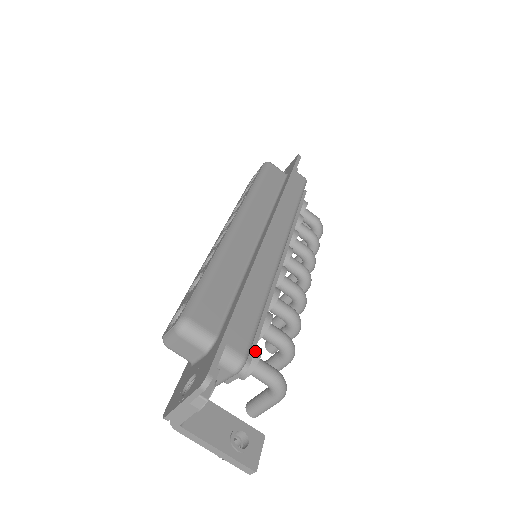
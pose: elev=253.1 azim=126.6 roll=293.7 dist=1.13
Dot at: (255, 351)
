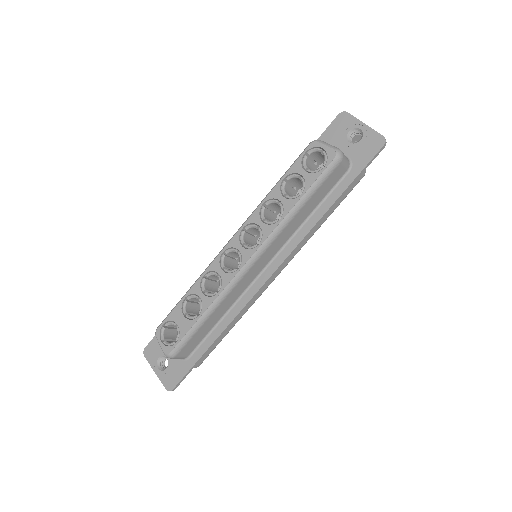
Dot at: occluded
